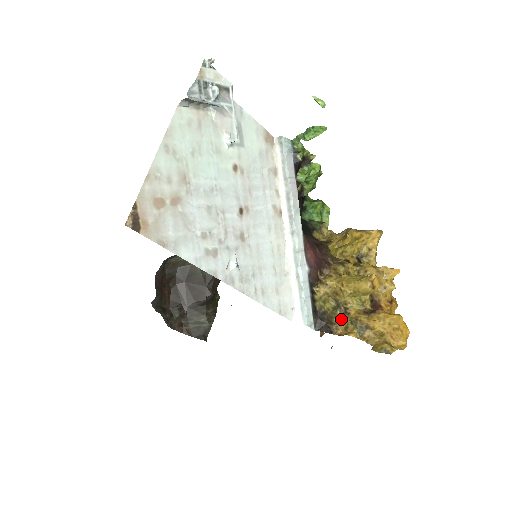
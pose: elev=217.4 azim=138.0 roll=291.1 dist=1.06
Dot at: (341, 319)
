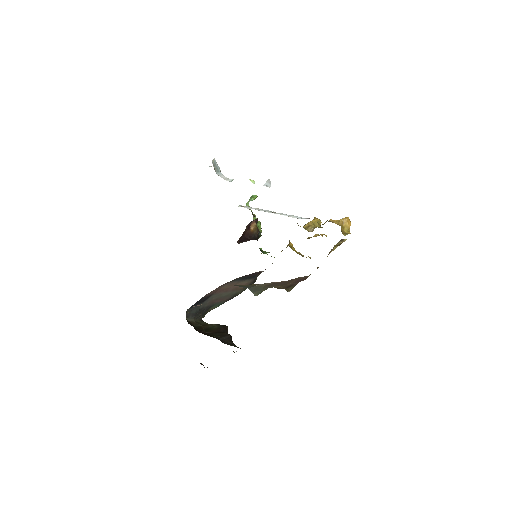
Dot at: occluded
